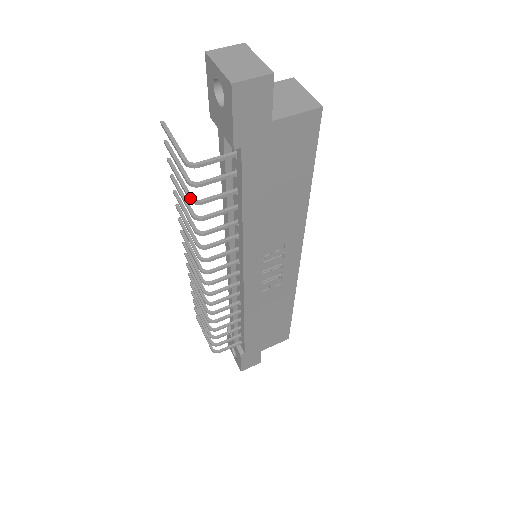
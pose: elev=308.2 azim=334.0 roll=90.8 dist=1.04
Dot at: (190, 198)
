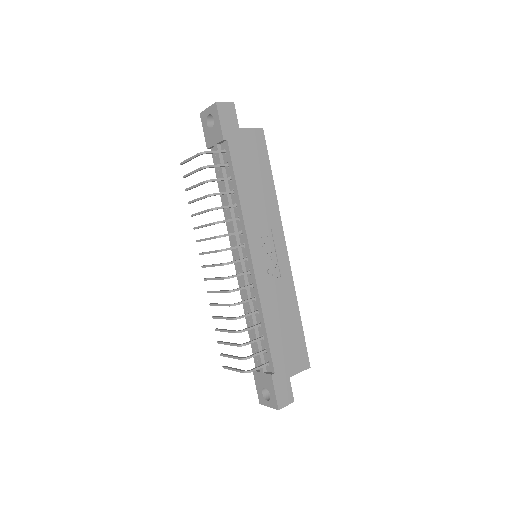
Dot at: (204, 181)
